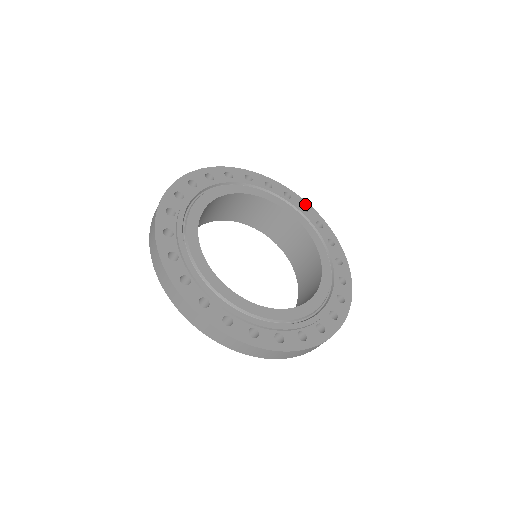
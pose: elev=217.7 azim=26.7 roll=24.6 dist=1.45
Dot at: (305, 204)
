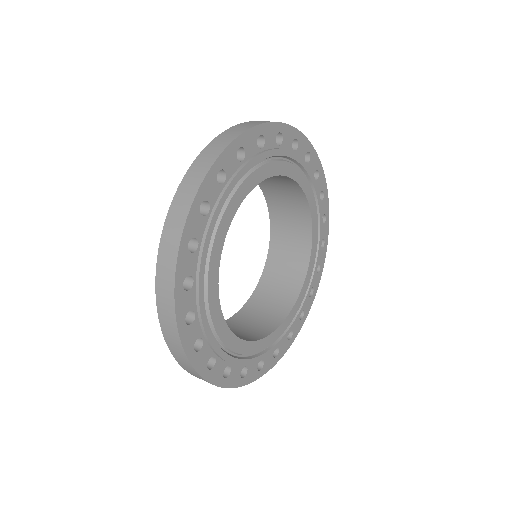
Dot at: (235, 148)
